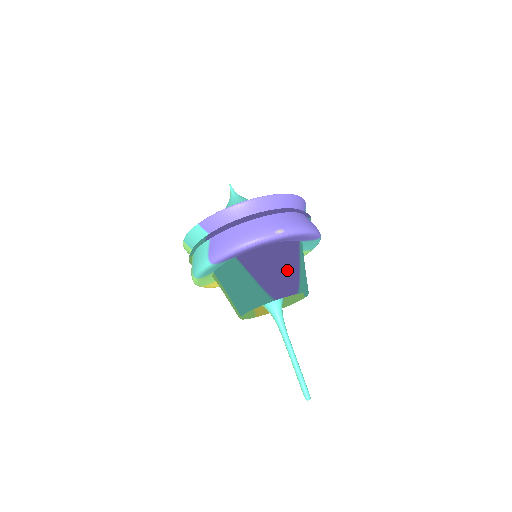
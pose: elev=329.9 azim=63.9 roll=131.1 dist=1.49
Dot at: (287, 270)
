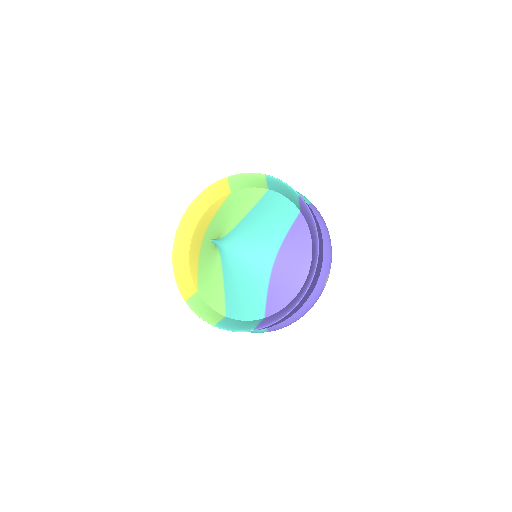
Dot at: occluded
